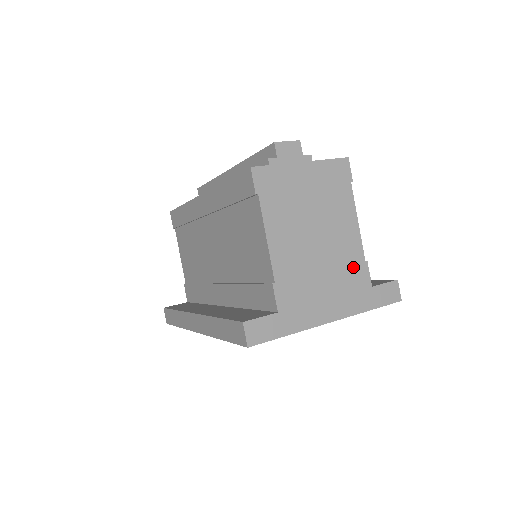
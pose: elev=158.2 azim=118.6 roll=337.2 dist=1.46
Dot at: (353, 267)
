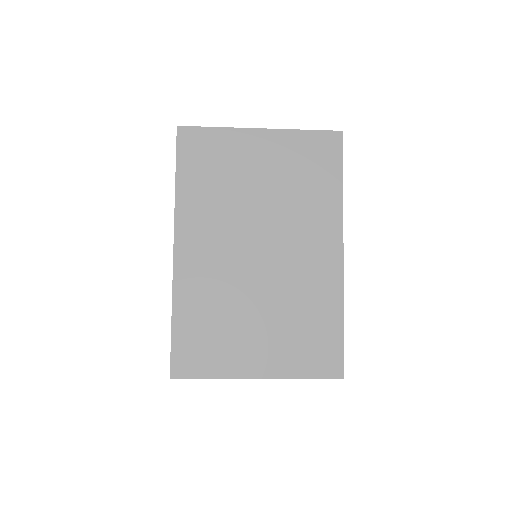
Dot at: occluded
